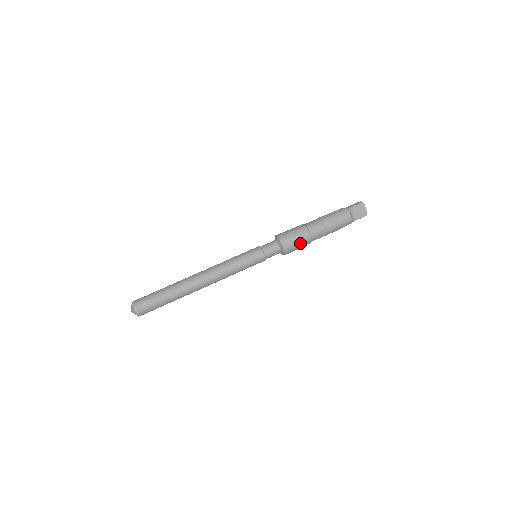
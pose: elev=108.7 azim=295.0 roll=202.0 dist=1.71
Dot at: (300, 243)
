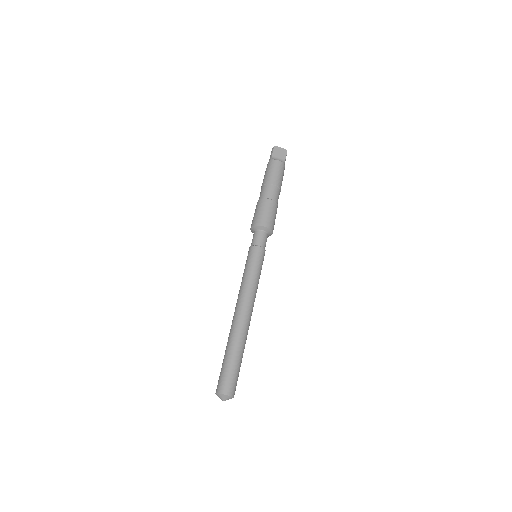
Dot at: (271, 212)
